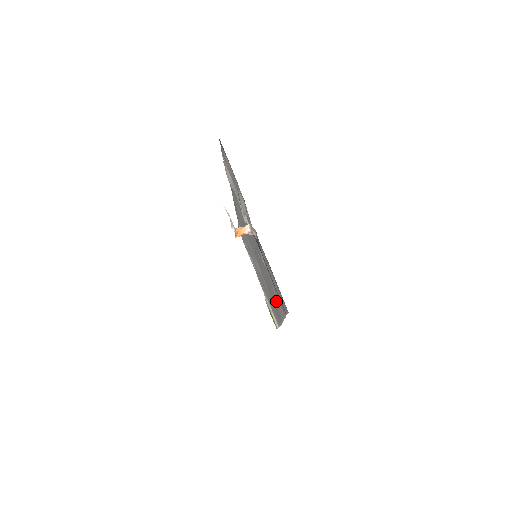
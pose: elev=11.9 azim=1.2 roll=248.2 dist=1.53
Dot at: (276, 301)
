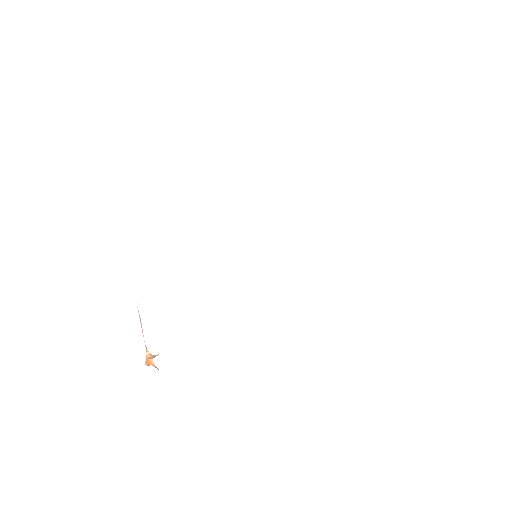
Dot at: occluded
